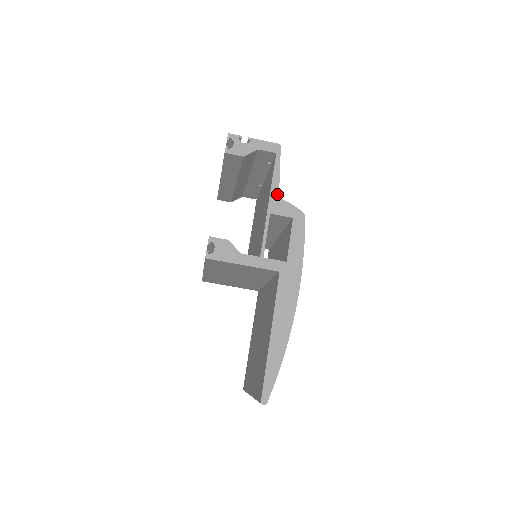
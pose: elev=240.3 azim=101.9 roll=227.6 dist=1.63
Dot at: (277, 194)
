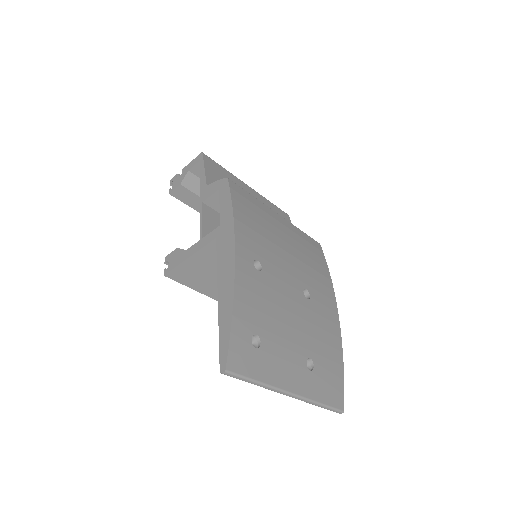
Dot at: (205, 185)
